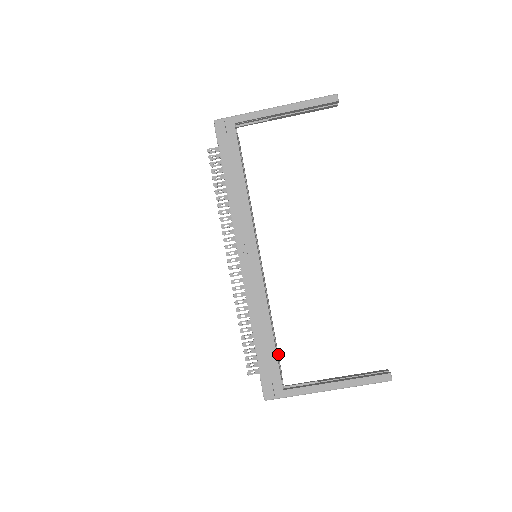
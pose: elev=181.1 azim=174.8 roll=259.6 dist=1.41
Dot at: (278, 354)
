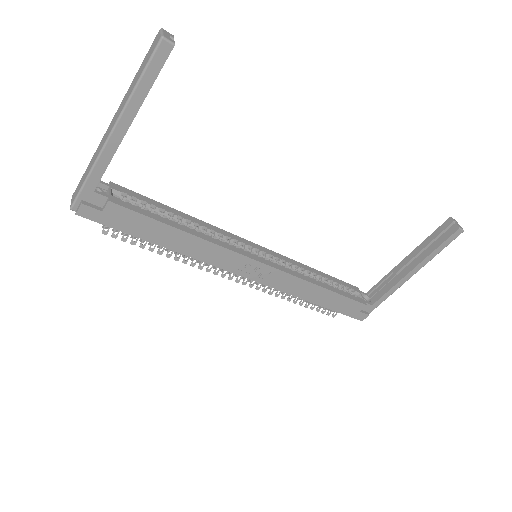
Dot at: (342, 282)
